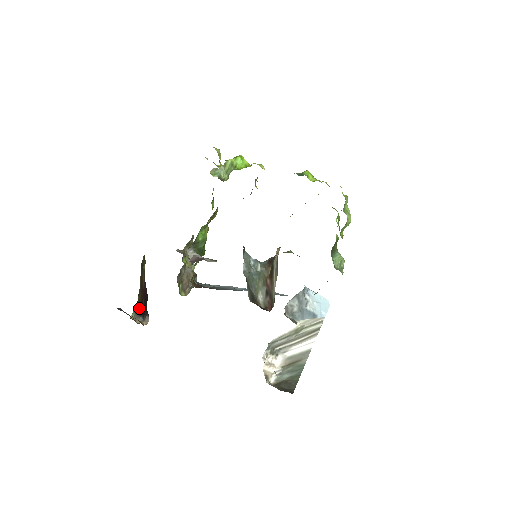
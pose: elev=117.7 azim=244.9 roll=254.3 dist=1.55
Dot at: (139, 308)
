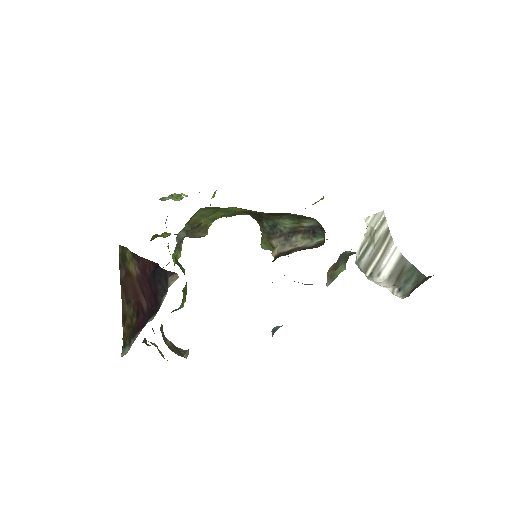
Dot at: (135, 326)
